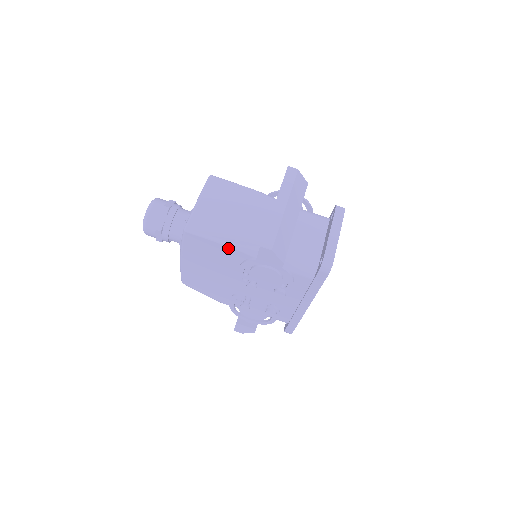
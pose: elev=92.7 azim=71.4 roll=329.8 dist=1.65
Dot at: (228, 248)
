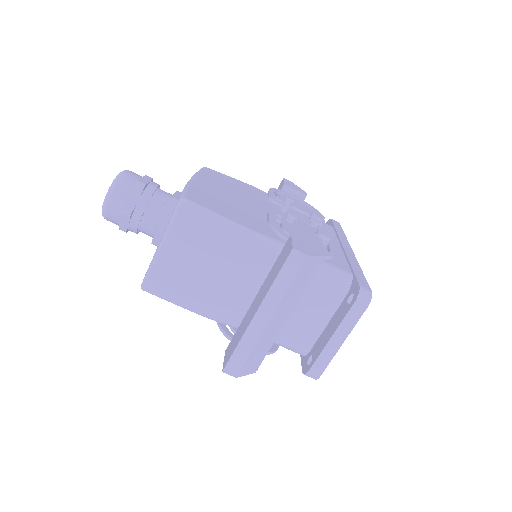
Dot at: occluded
